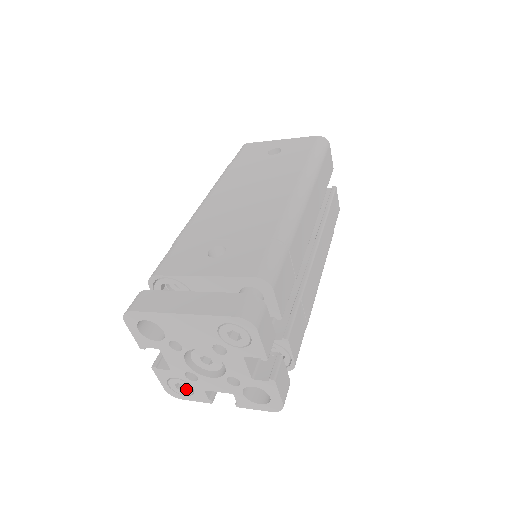
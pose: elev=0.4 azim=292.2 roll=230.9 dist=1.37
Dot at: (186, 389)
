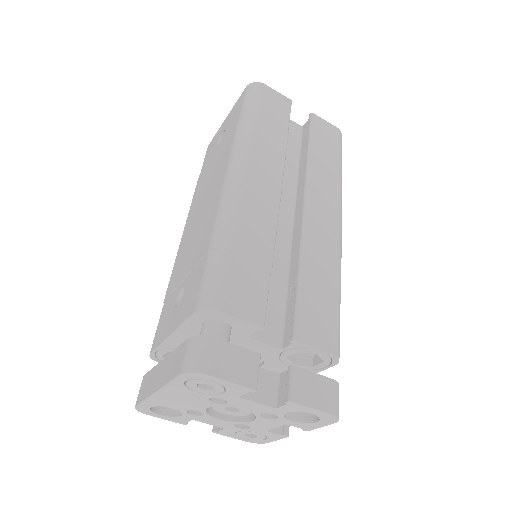
Dot at: (256, 435)
